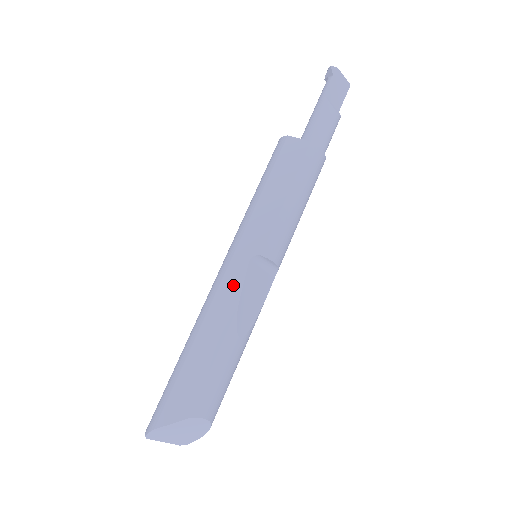
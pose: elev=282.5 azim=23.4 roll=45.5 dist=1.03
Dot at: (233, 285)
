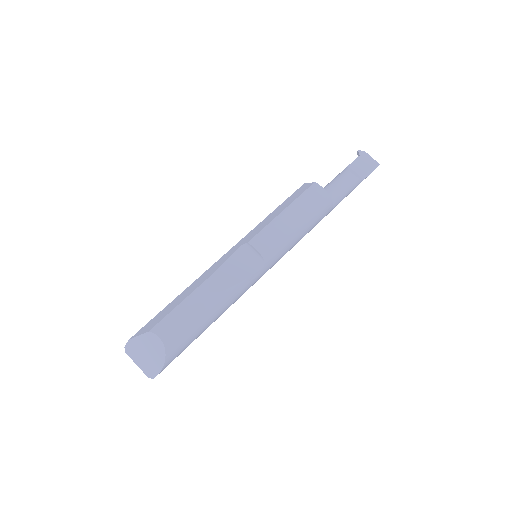
Dot at: (222, 260)
